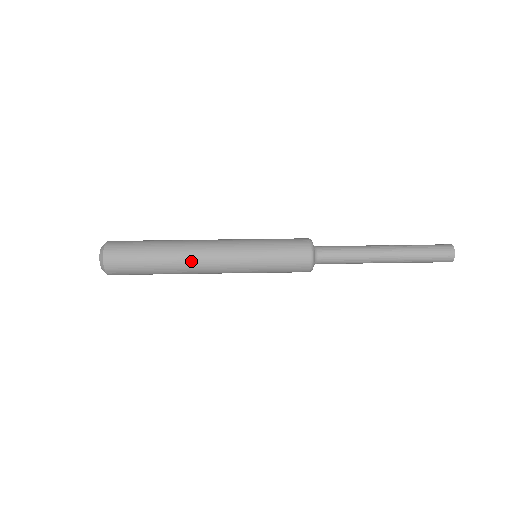
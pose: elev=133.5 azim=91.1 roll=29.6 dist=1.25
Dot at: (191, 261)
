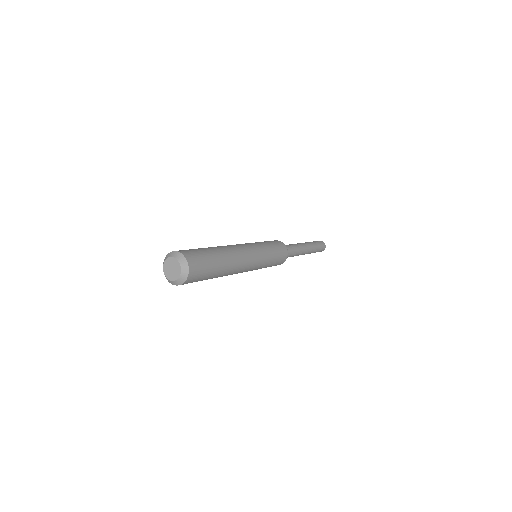
Dot at: (238, 258)
